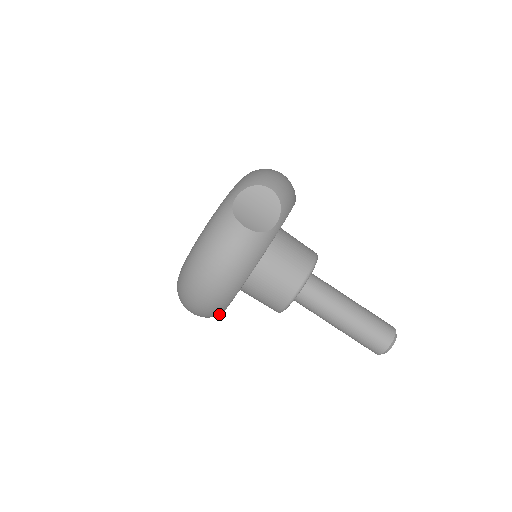
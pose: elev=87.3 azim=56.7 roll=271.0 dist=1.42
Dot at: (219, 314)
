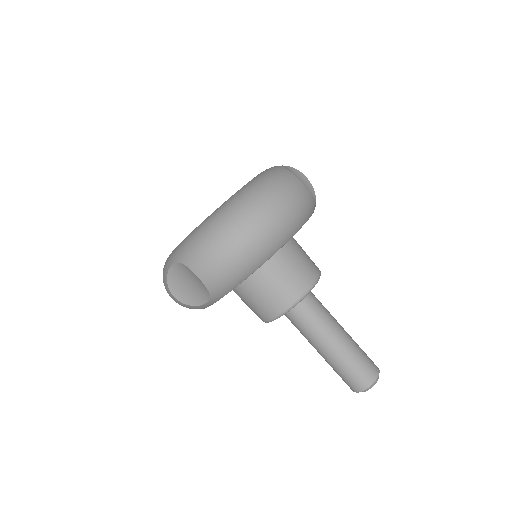
Dot at: (234, 285)
